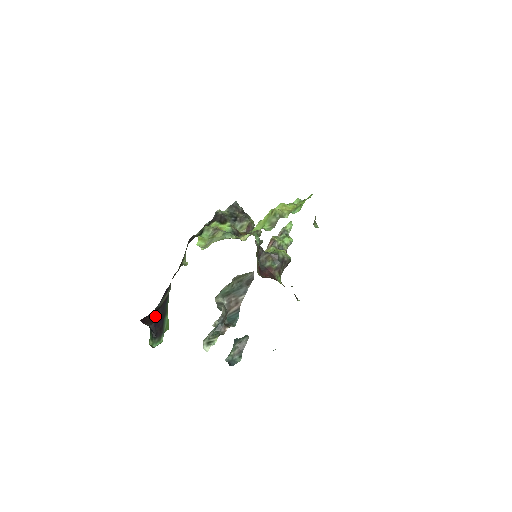
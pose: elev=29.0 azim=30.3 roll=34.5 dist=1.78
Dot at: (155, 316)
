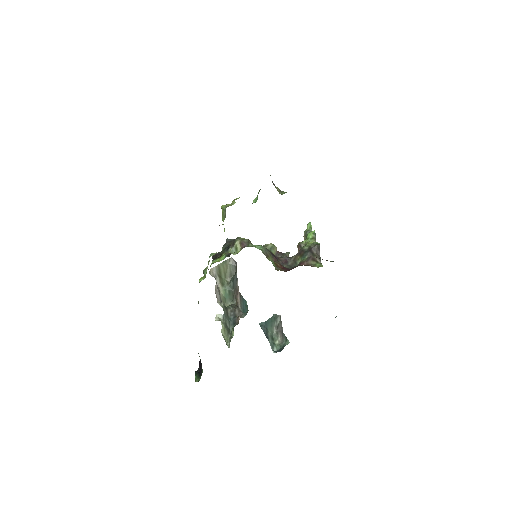
Dot at: occluded
